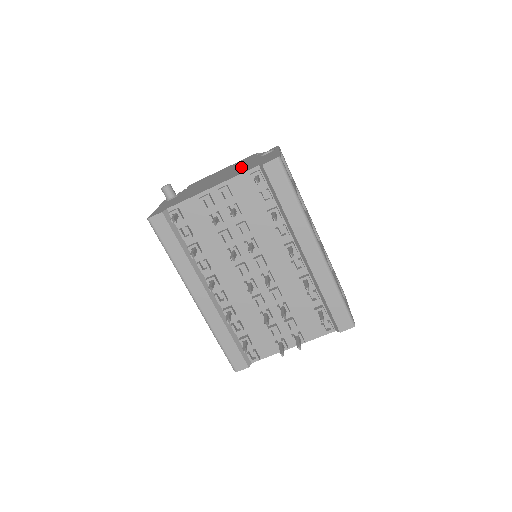
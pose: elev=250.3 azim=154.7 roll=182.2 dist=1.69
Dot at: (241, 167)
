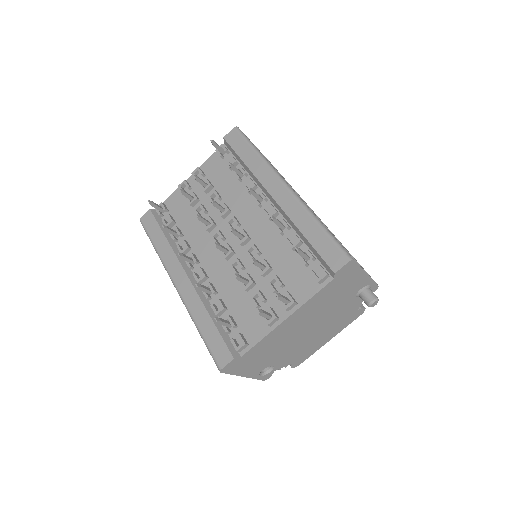
Dot at: occluded
